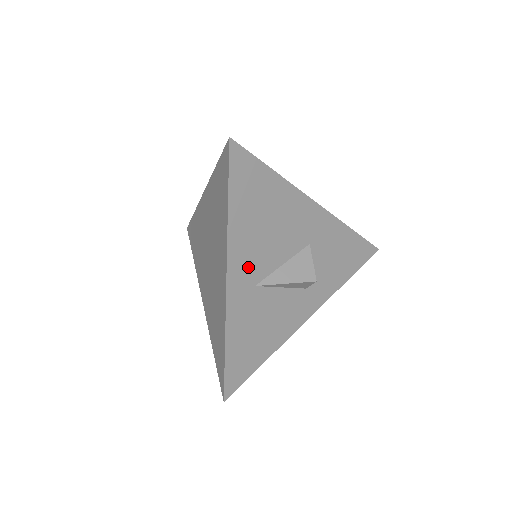
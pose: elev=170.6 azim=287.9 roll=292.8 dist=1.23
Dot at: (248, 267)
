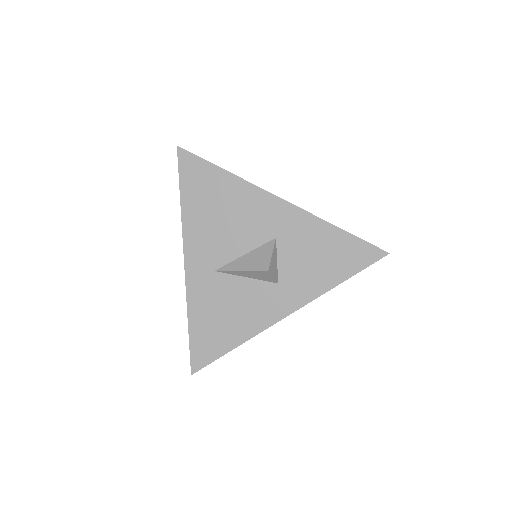
Dot at: (205, 253)
